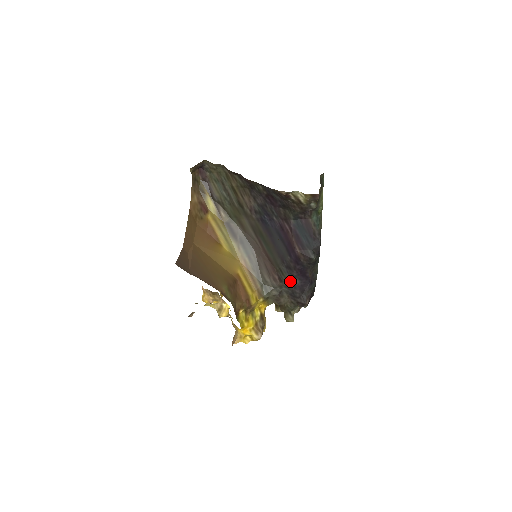
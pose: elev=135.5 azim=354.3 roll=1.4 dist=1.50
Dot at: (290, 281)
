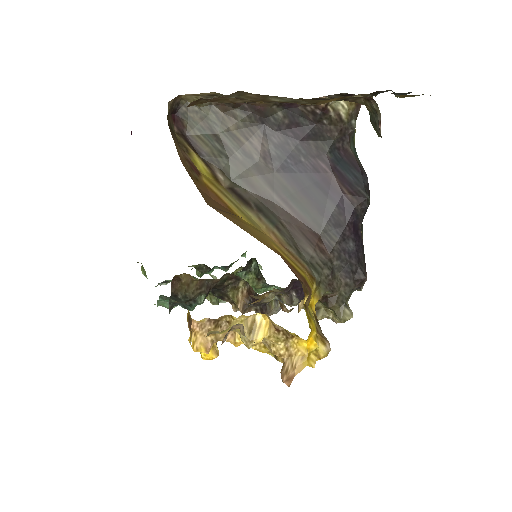
Dot at: (342, 247)
